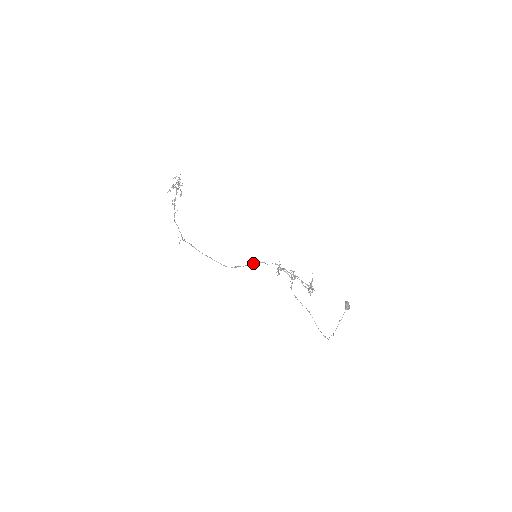
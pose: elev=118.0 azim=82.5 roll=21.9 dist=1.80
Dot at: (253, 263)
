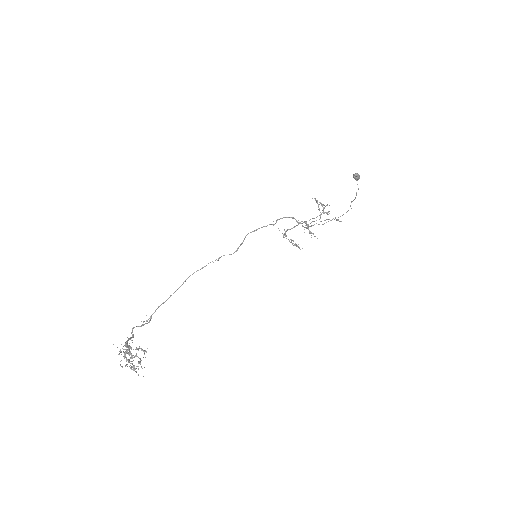
Dot at: occluded
